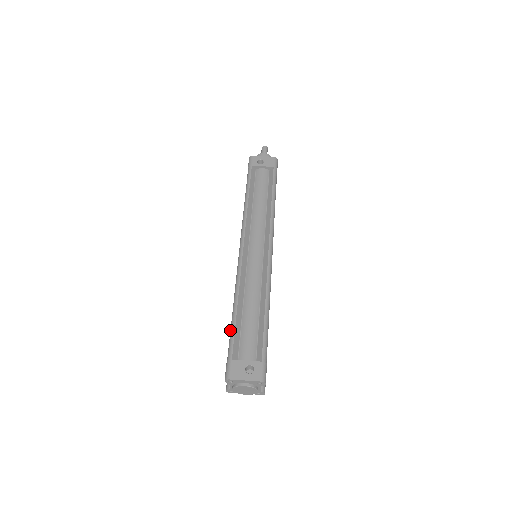
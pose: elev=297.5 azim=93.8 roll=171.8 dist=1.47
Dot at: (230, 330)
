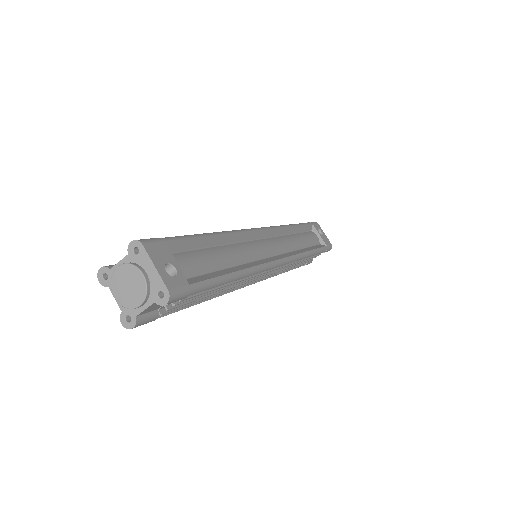
Dot at: occluded
